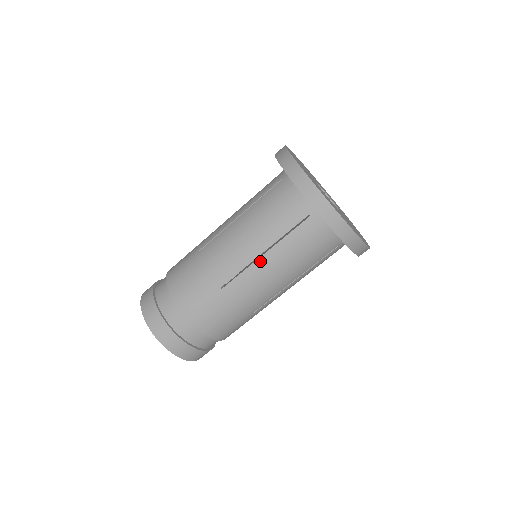
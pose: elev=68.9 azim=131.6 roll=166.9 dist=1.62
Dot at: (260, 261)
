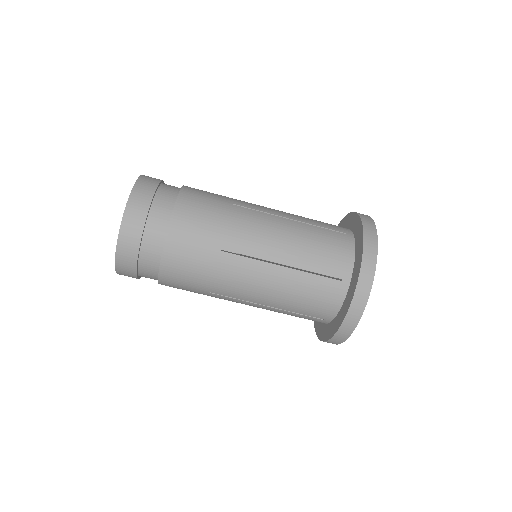
Dot at: (273, 267)
